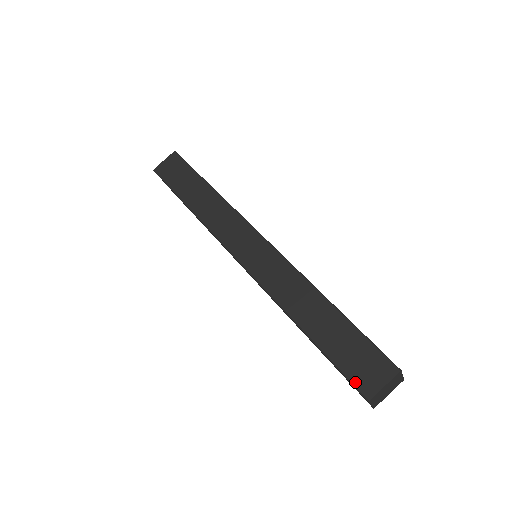
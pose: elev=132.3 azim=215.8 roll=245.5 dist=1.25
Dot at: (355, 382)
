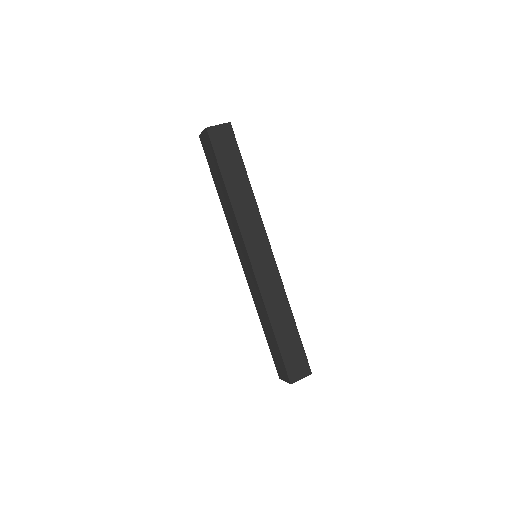
Dot at: (289, 372)
